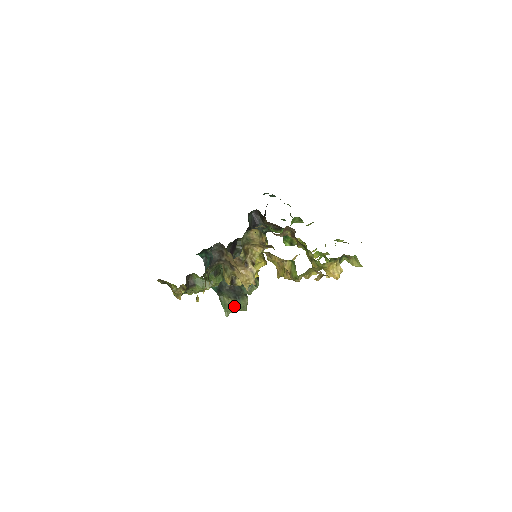
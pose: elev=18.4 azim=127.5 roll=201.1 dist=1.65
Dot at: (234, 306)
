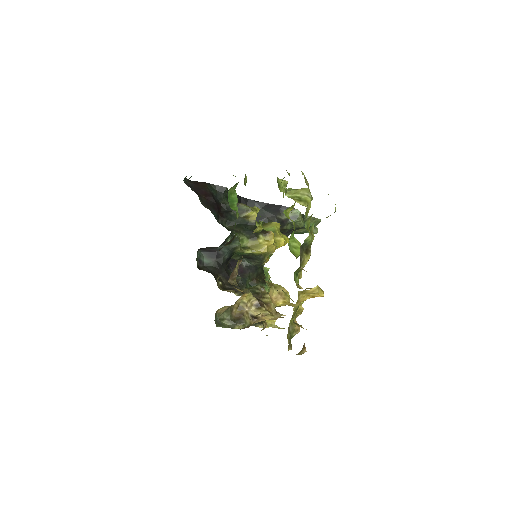
Dot at: (309, 228)
